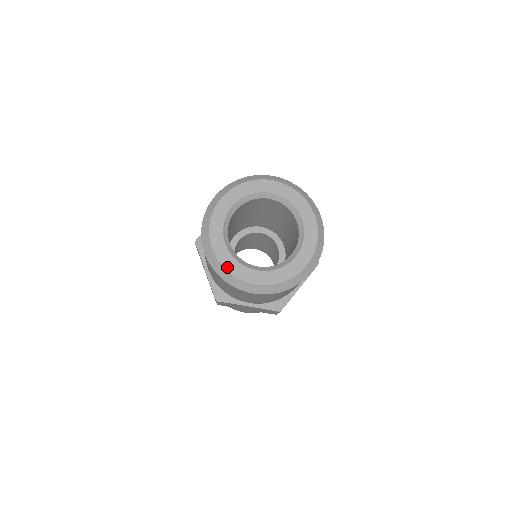
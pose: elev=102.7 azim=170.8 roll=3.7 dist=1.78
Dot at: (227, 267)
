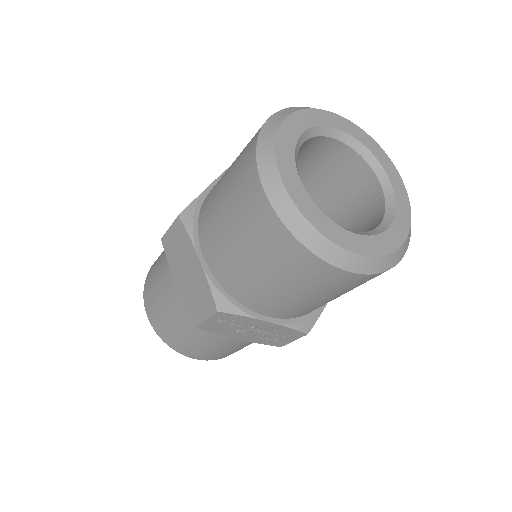
Dot at: (381, 252)
